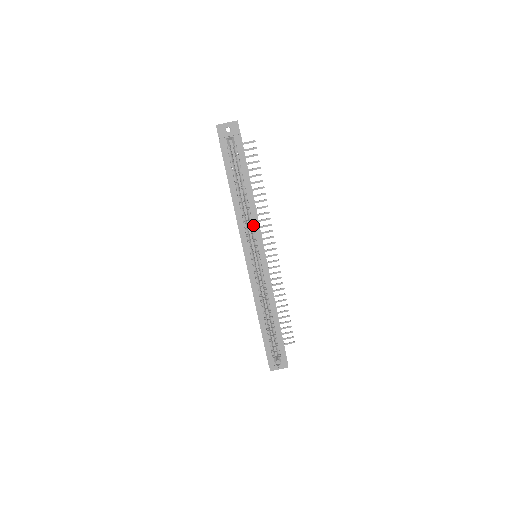
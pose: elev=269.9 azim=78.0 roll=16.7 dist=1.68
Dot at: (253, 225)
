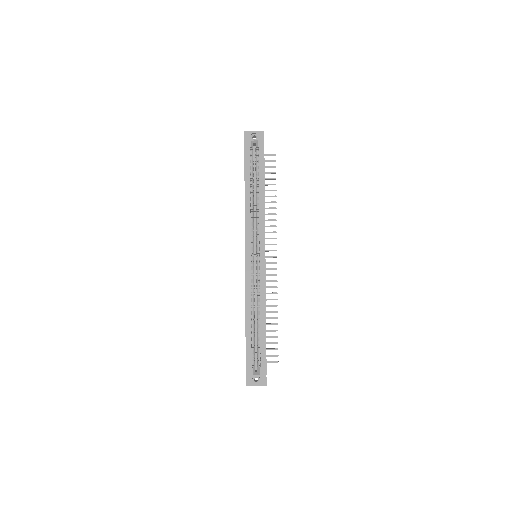
Dot at: (259, 222)
